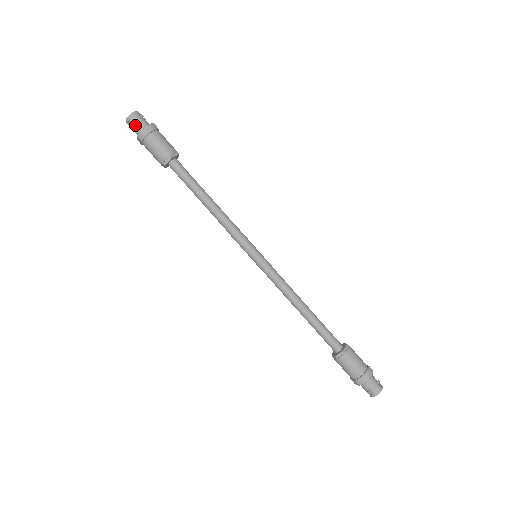
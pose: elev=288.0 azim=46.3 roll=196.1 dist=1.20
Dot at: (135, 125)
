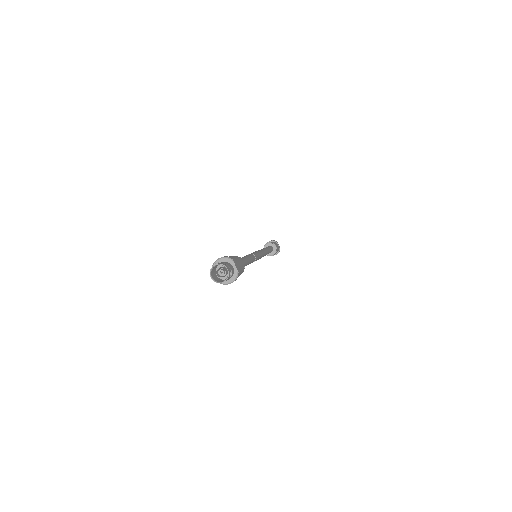
Dot at: occluded
